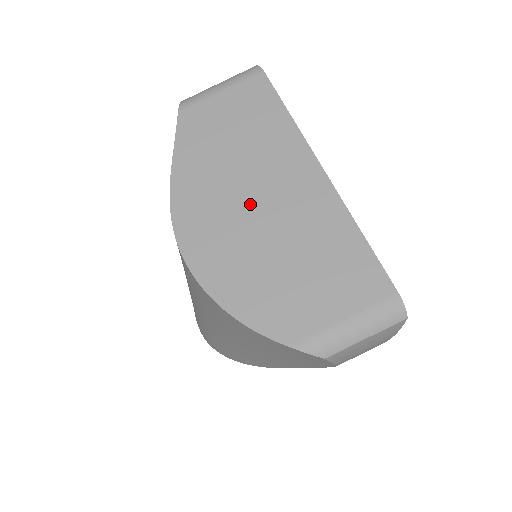
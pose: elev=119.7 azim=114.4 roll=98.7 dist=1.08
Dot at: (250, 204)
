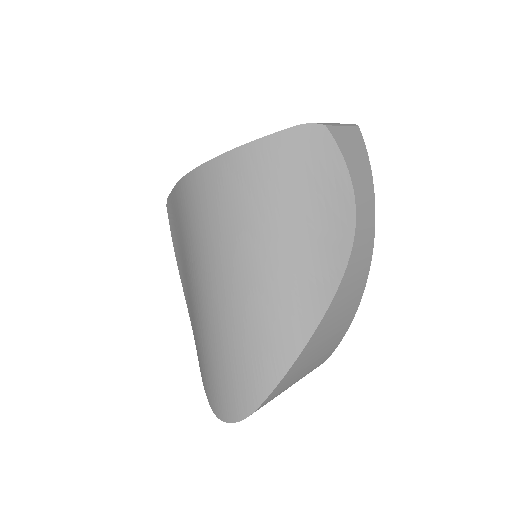
Dot at: occluded
